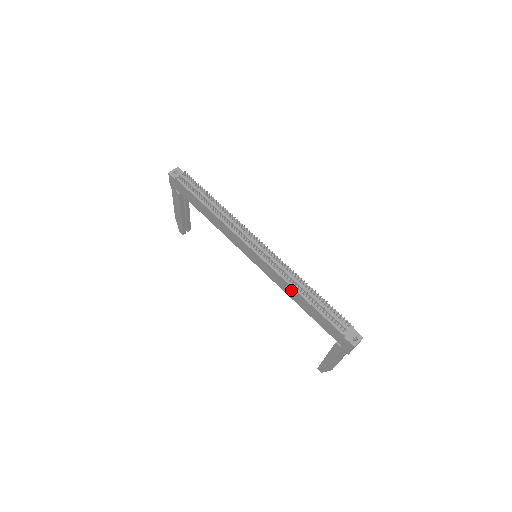
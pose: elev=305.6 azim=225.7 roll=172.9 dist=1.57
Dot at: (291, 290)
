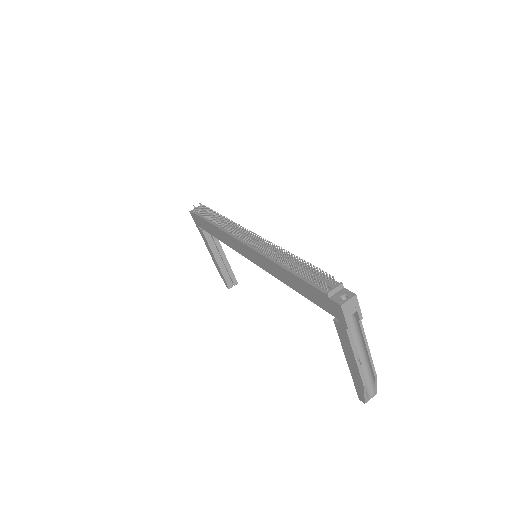
Dot at: (277, 269)
